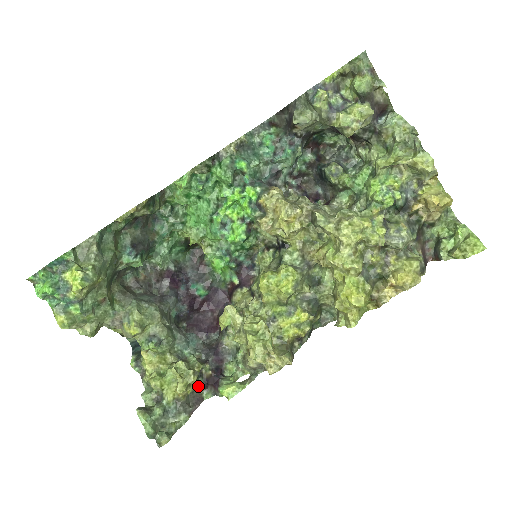
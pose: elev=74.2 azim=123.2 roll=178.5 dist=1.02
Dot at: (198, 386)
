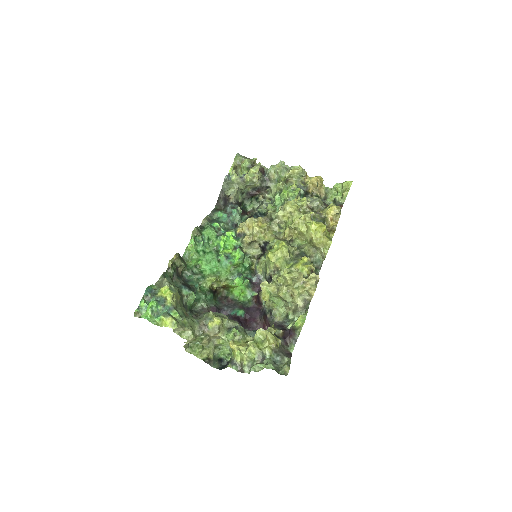
Dot at: (281, 344)
